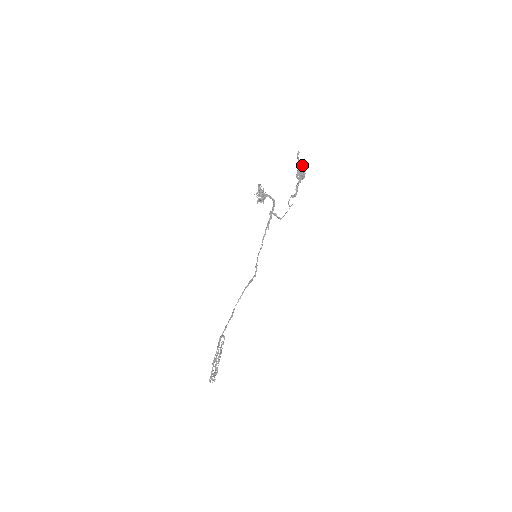
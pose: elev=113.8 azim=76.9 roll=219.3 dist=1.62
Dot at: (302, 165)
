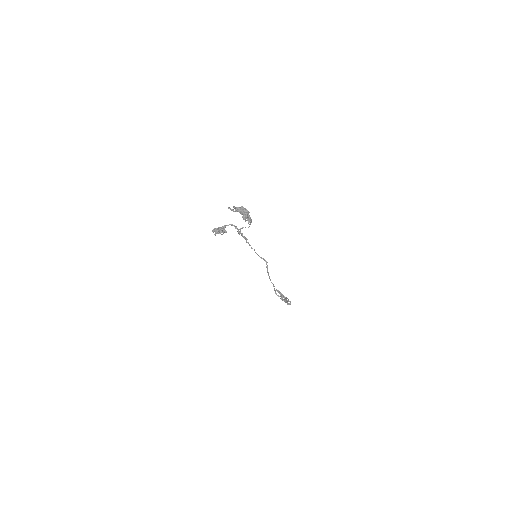
Dot at: (240, 211)
